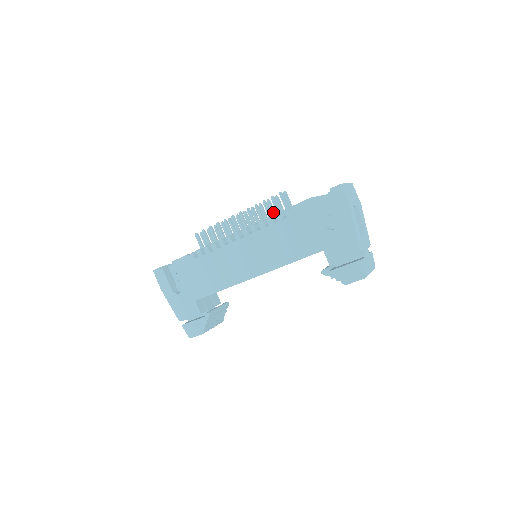
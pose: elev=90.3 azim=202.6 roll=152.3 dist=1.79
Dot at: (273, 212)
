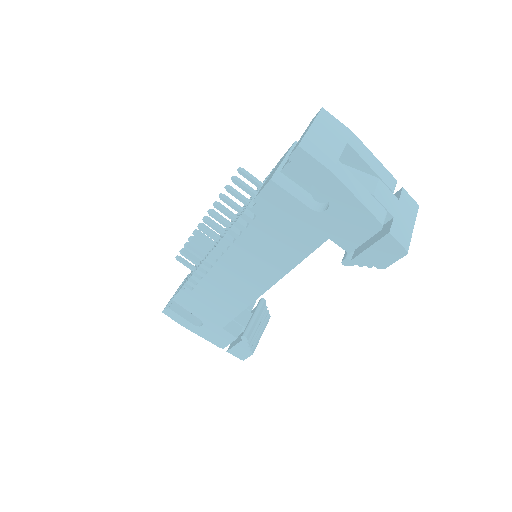
Dot at: occluded
